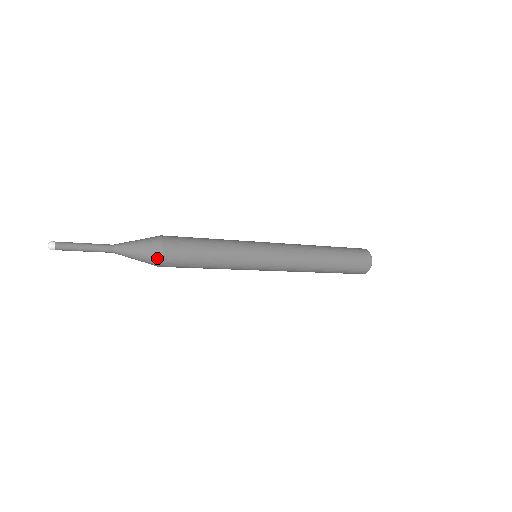
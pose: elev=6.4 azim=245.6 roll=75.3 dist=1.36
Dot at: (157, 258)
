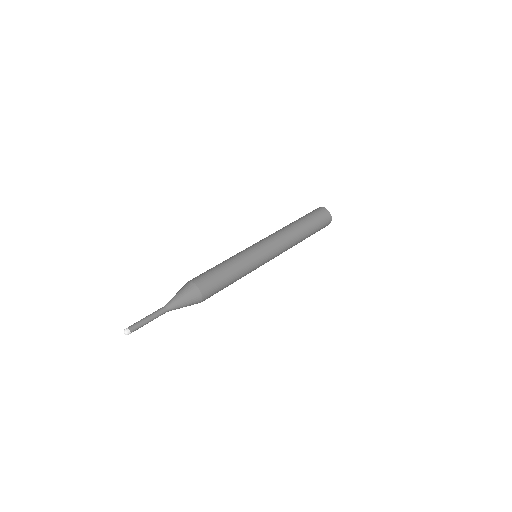
Dot at: occluded
